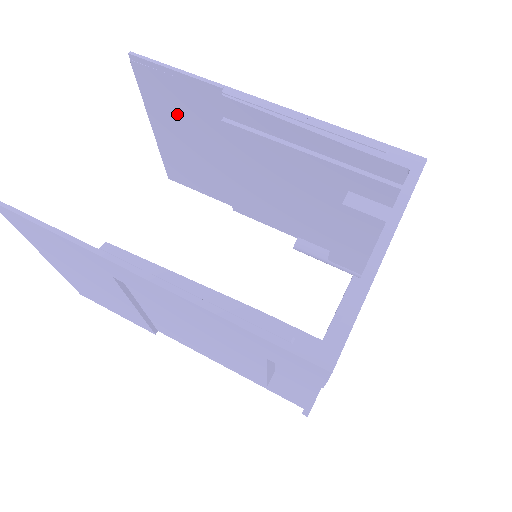
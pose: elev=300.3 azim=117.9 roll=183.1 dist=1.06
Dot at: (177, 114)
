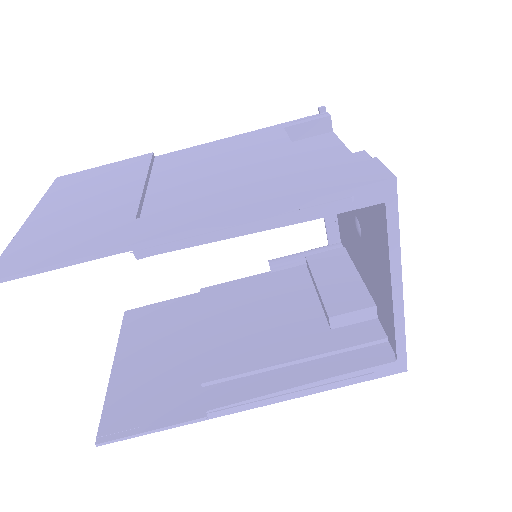
Dot at: occluded
